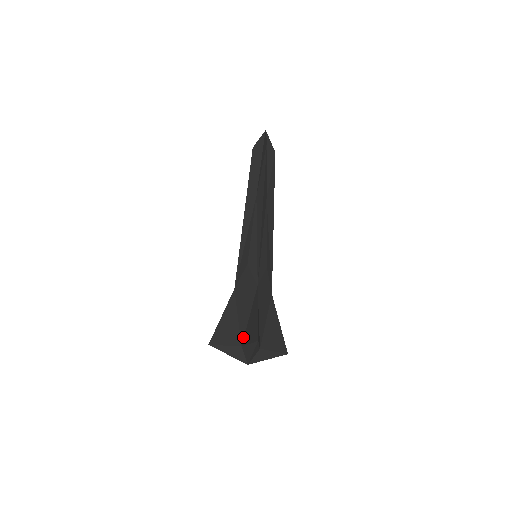
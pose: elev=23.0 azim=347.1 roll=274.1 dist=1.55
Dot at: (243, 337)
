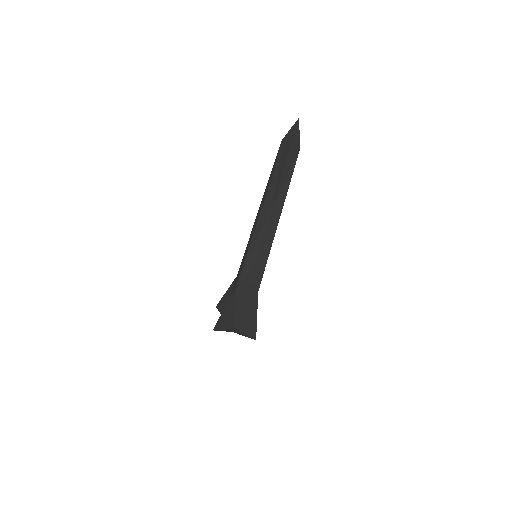
Dot at: occluded
